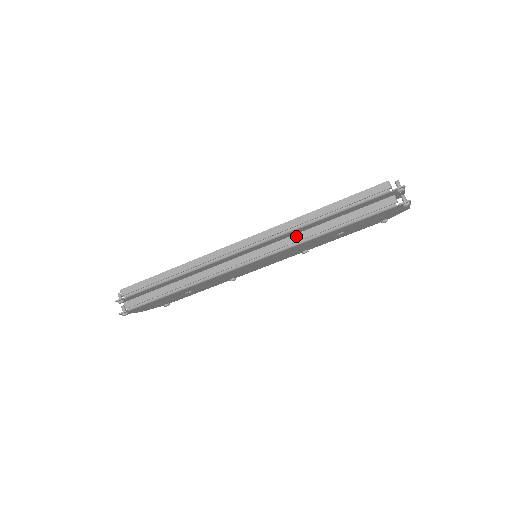
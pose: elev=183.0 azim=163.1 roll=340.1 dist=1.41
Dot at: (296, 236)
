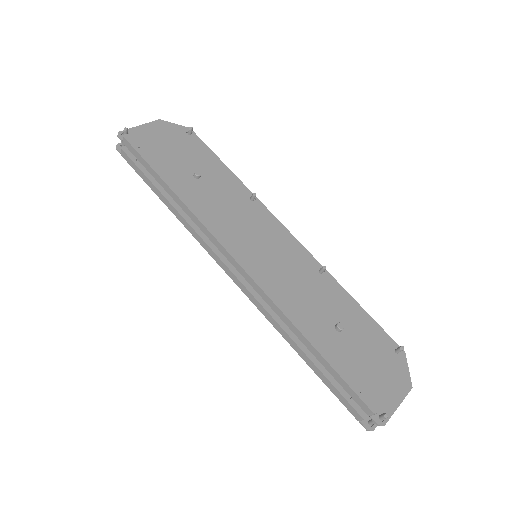
Dot at: (274, 321)
